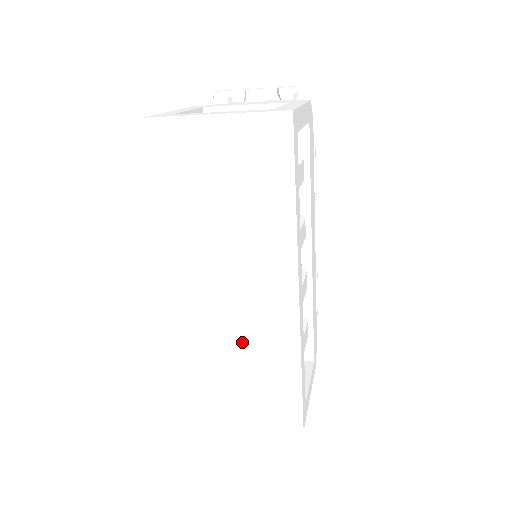
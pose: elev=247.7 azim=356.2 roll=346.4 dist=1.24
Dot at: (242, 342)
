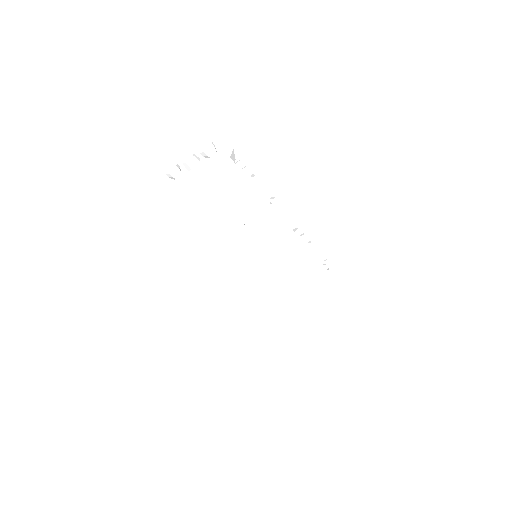
Dot at: (268, 323)
